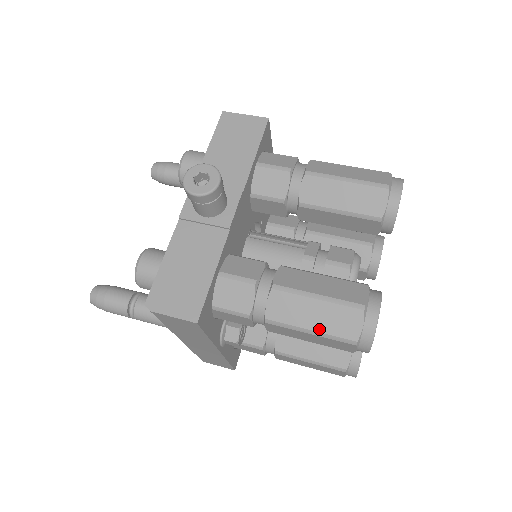
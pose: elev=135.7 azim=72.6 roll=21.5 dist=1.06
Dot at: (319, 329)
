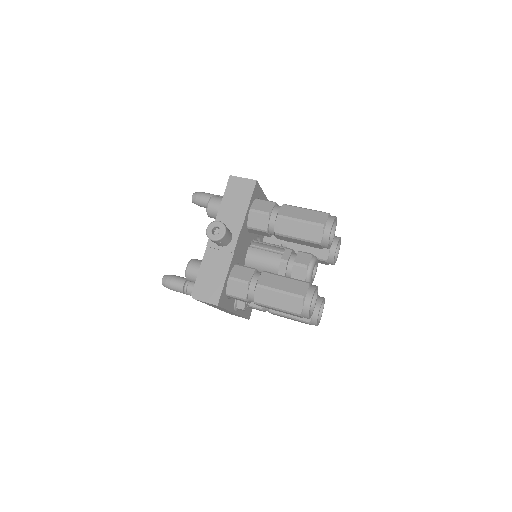
Dot at: (281, 308)
